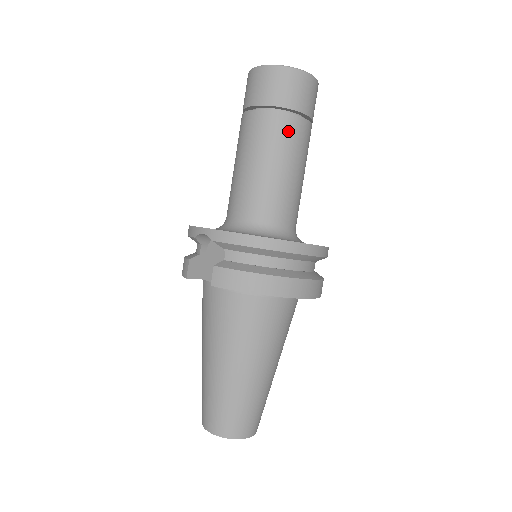
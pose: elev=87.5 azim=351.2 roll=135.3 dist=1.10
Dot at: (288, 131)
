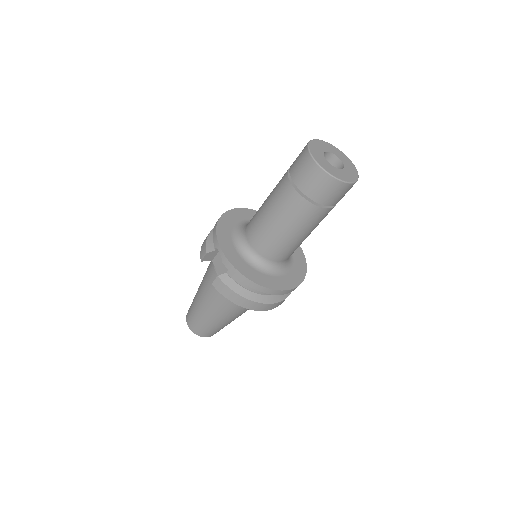
Dot at: (309, 215)
